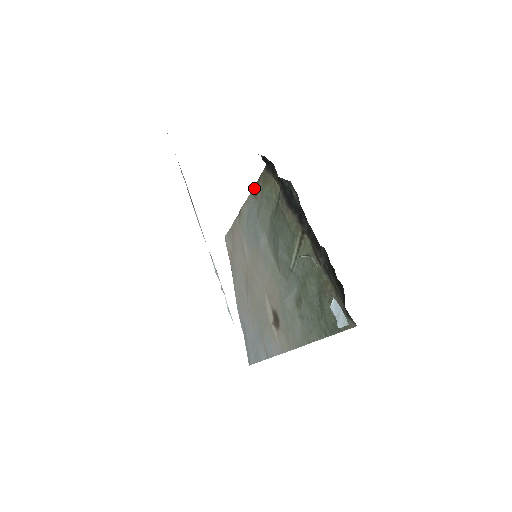
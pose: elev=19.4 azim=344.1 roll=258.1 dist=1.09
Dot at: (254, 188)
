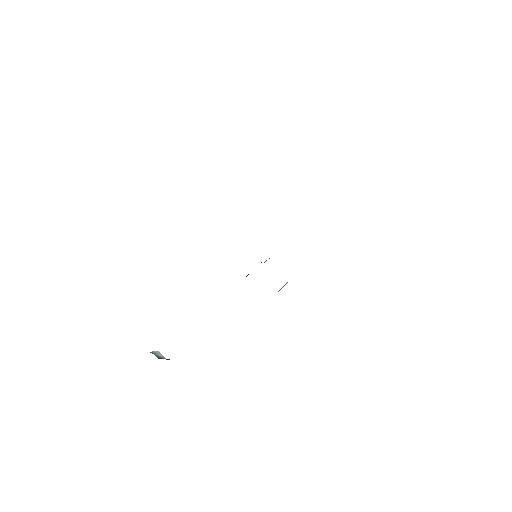
Dot at: occluded
